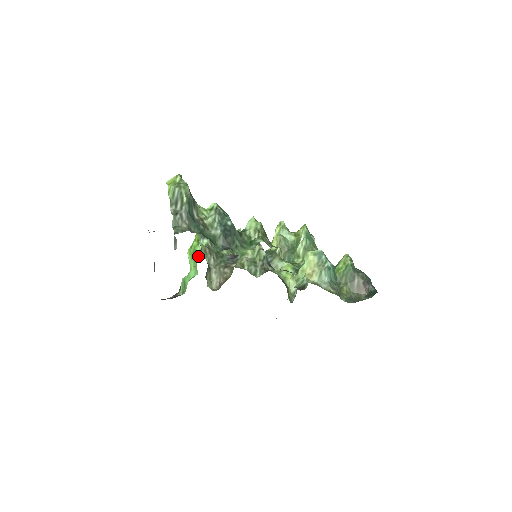
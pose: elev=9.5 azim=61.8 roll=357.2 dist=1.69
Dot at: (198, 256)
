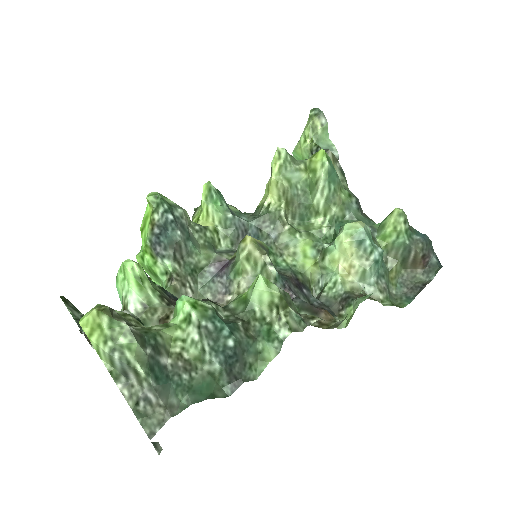
Dot at: (161, 280)
